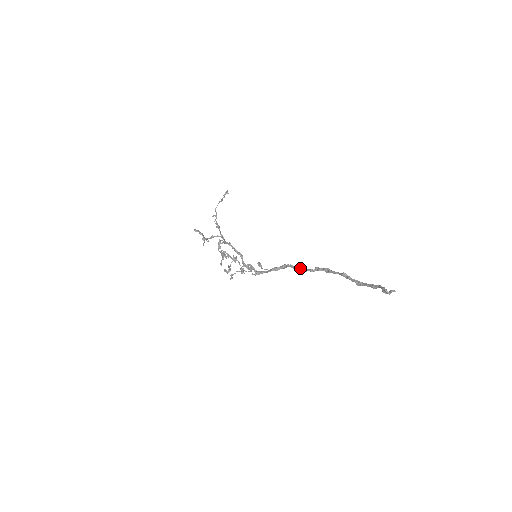
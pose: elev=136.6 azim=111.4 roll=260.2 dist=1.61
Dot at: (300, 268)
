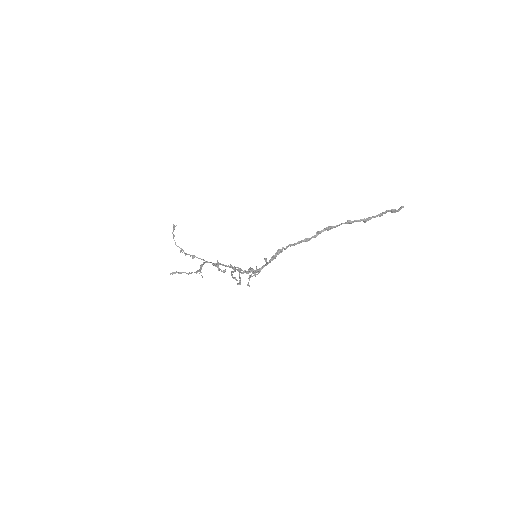
Dot at: (303, 241)
